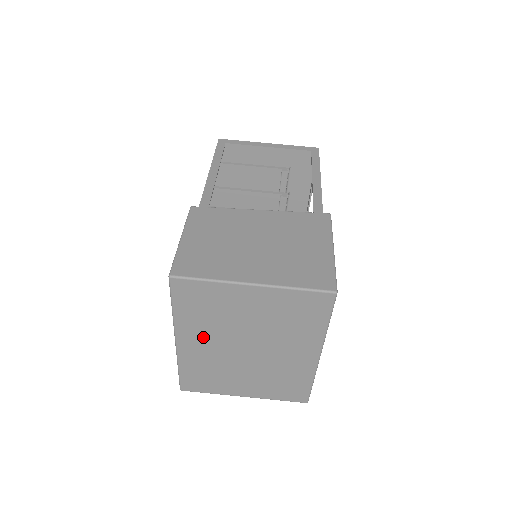
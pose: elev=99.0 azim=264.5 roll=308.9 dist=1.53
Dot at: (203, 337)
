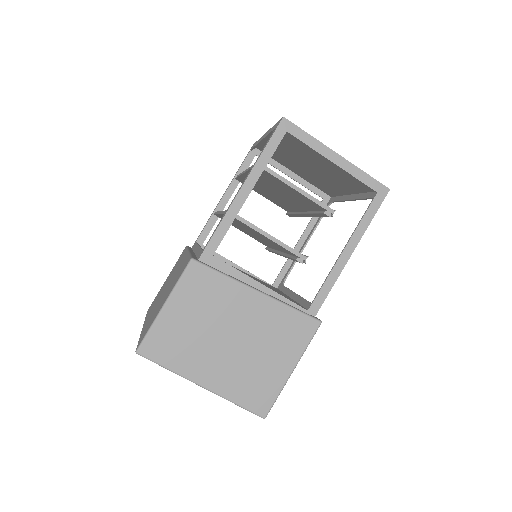
Dot at: occluded
